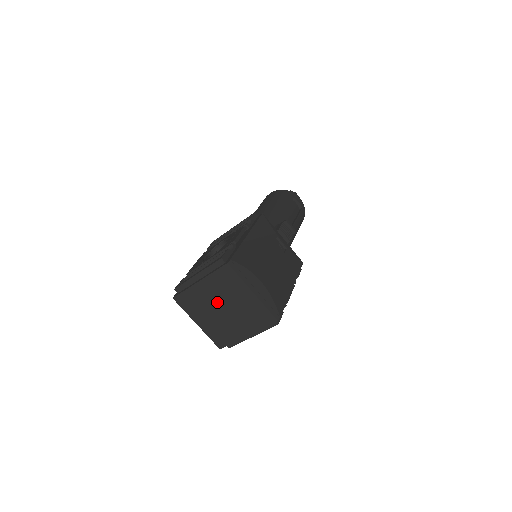
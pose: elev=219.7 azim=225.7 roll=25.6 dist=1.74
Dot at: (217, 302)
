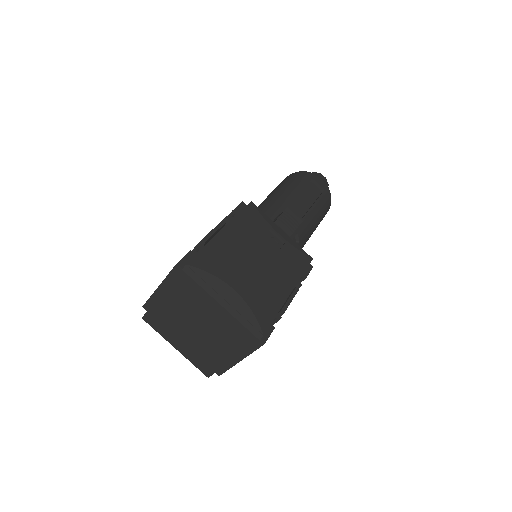
Dot at: (187, 320)
